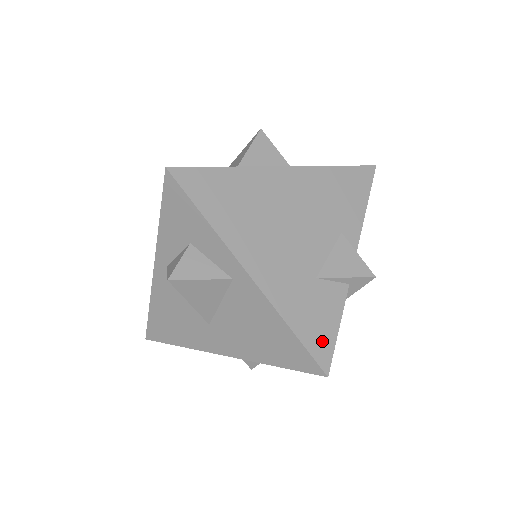
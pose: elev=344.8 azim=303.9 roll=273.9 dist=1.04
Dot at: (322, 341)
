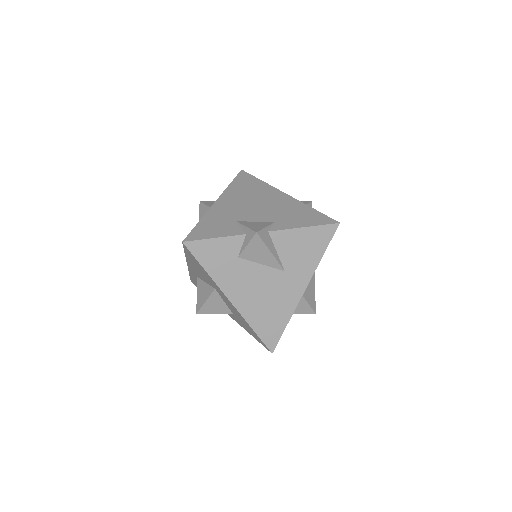
Dot at: (202, 234)
